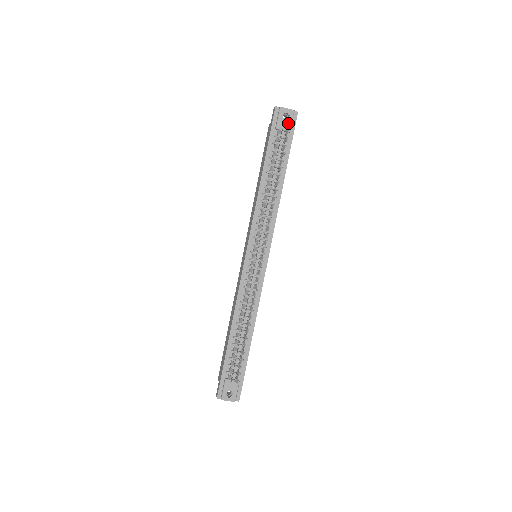
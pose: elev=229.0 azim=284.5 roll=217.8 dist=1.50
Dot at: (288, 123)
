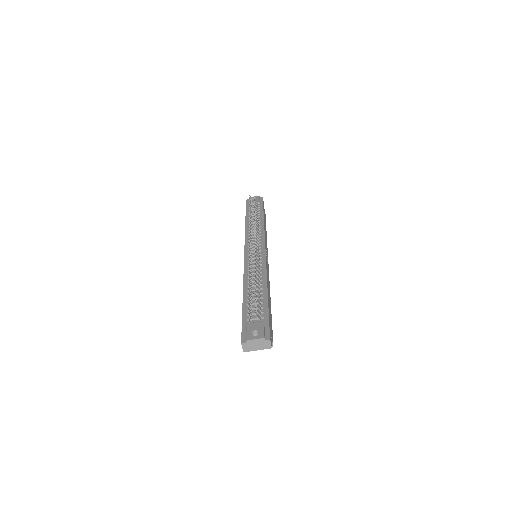
Dot at: (257, 200)
